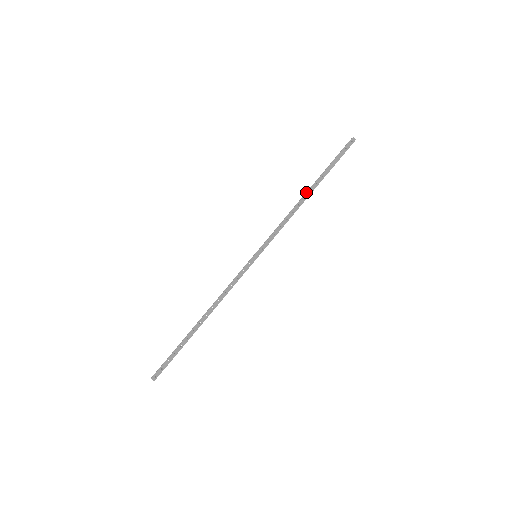
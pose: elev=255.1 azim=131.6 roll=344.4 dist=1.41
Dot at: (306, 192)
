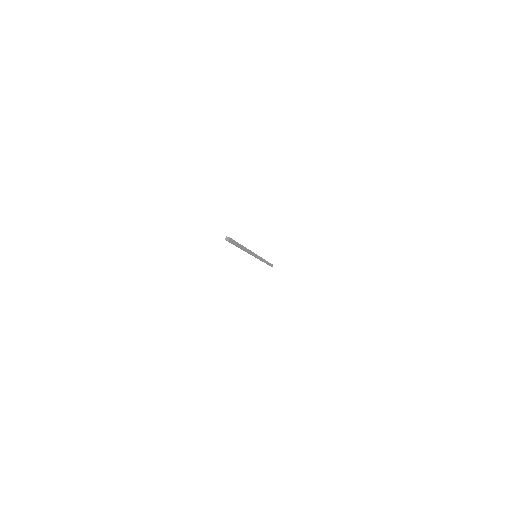
Dot at: (264, 262)
